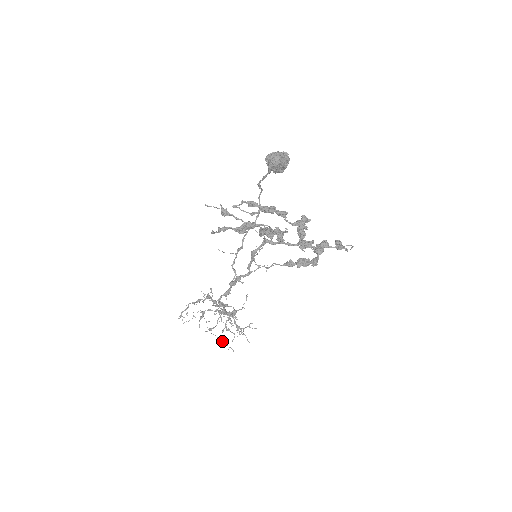
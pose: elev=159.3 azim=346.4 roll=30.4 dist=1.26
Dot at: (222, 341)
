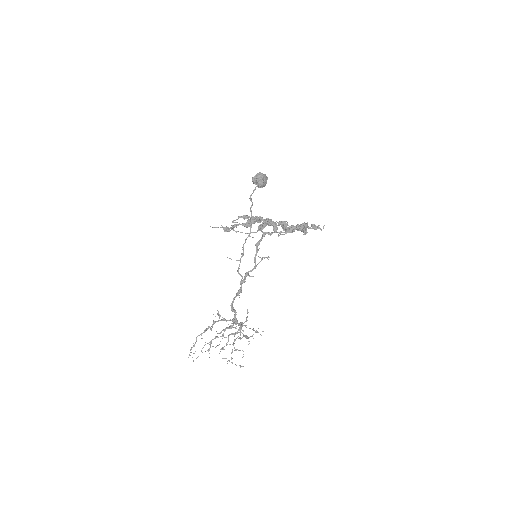
Dot at: (232, 363)
